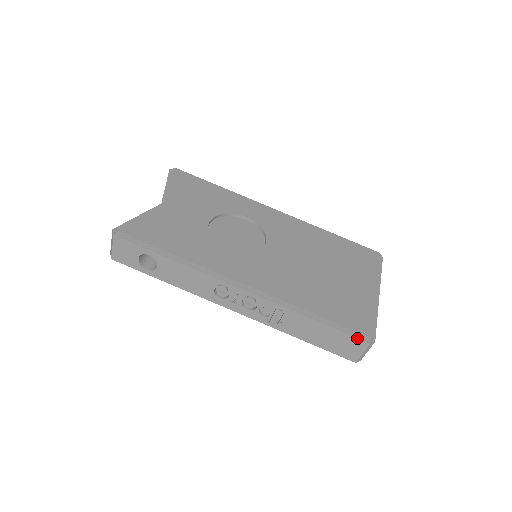
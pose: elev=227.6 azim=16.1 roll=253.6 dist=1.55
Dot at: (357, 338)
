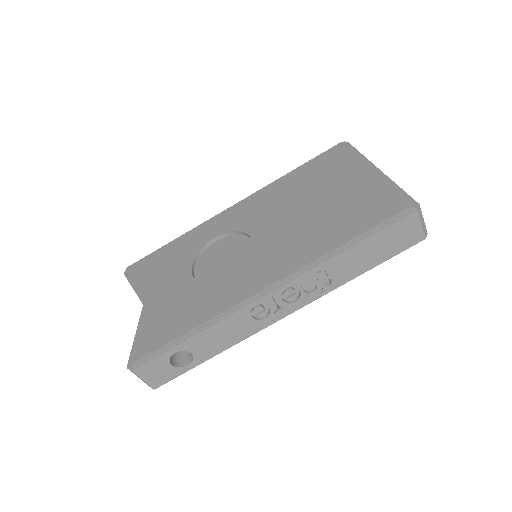
Dot at: (402, 219)
